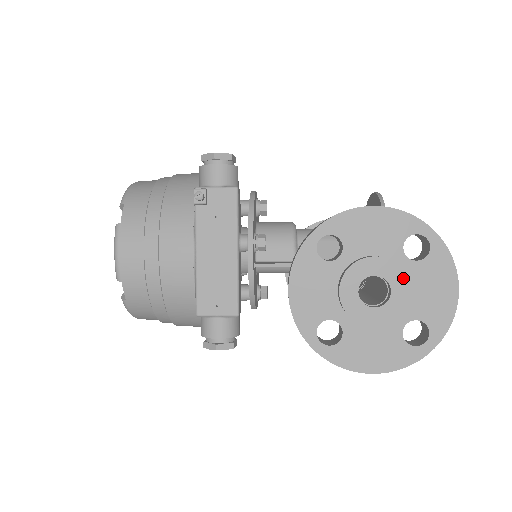
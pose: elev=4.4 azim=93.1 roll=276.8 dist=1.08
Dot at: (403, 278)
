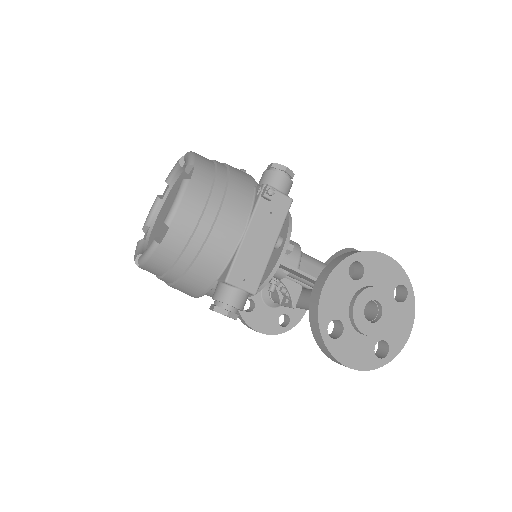
Dot at: (391, 309)
